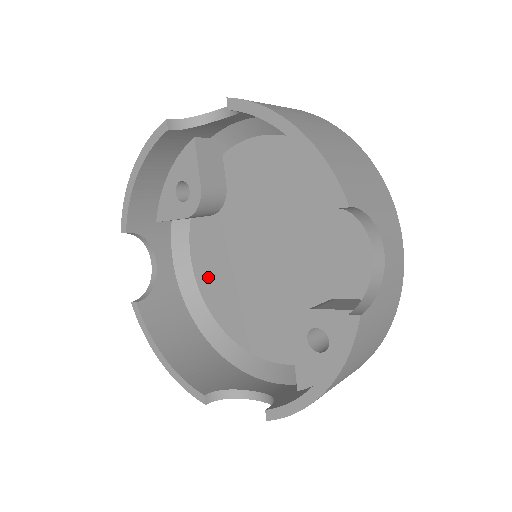
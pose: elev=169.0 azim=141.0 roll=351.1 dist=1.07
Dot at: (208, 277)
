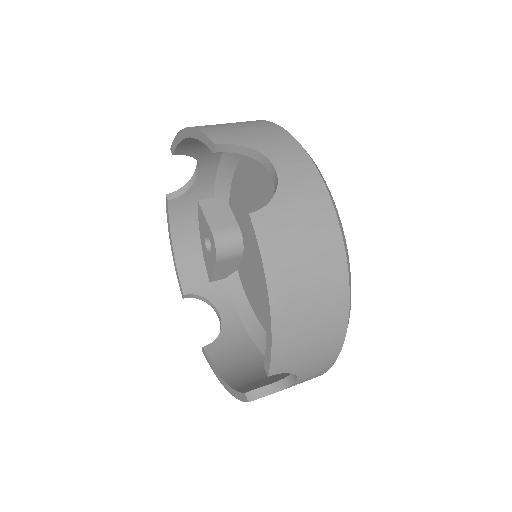
Dot at: (260, 309)
